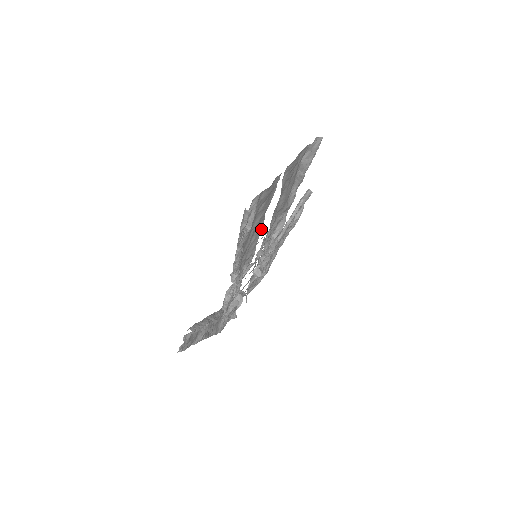
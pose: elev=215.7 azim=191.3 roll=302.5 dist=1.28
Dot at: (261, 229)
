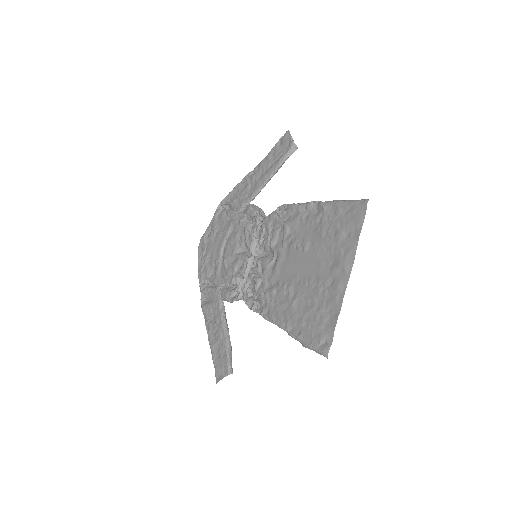
Dot at: (288, 278)
